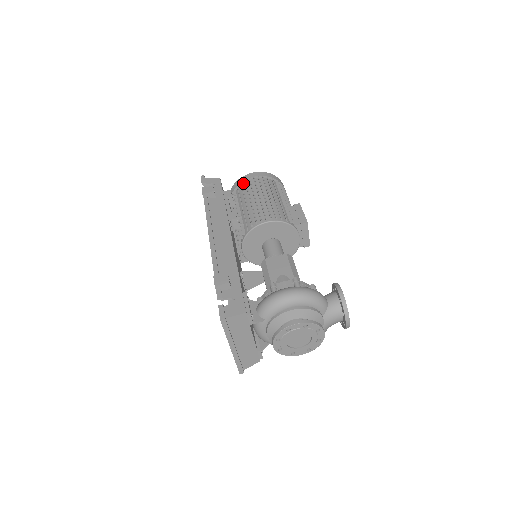
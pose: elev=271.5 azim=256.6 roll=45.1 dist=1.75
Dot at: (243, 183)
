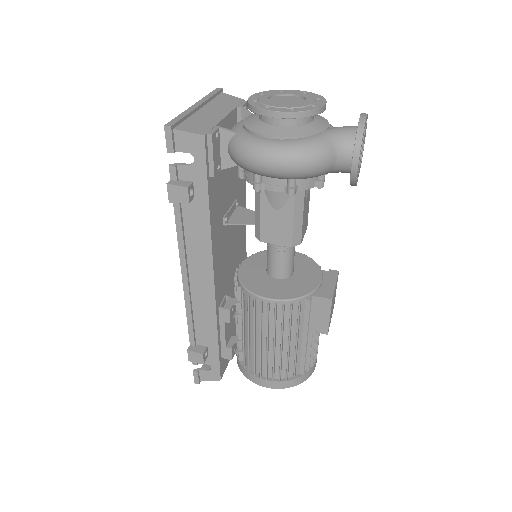
Dot at: occluded
